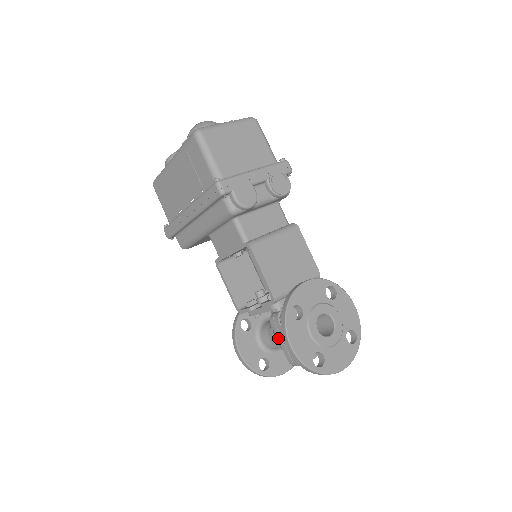
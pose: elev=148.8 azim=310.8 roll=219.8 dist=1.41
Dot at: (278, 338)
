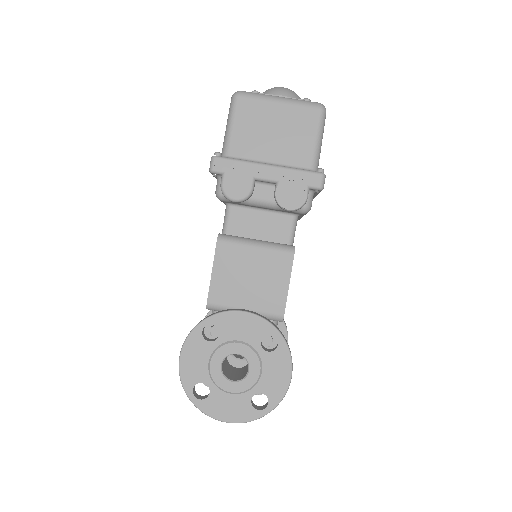
Dot at: occluded
